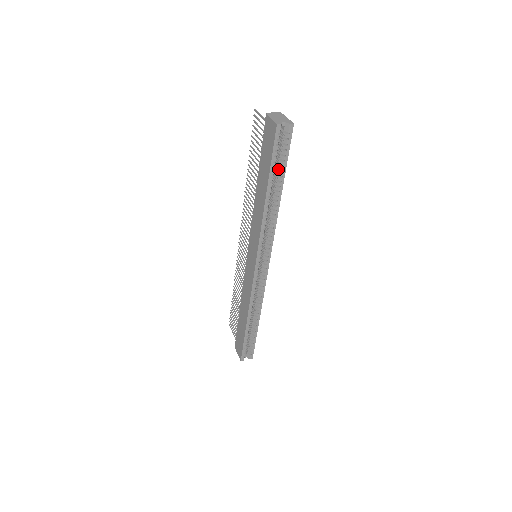
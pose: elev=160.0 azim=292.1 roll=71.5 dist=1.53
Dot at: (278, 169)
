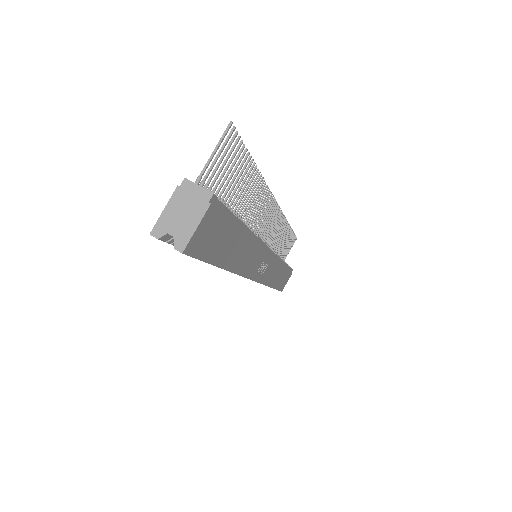
Dot at: occluded
